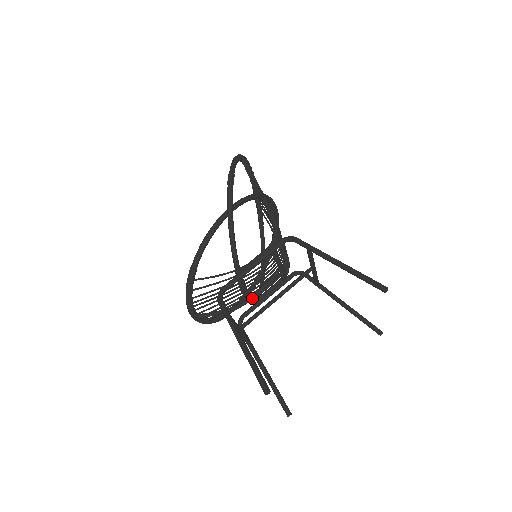
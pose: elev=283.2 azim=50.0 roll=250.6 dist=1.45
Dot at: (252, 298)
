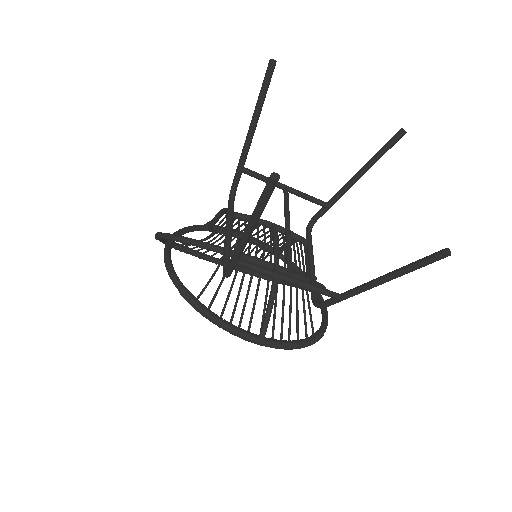
Dot at: (275, 260)
